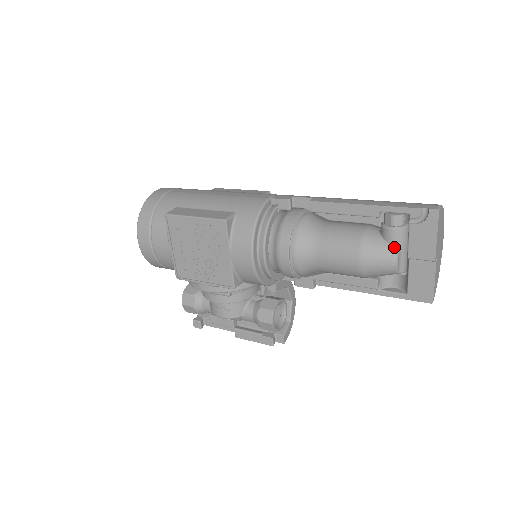
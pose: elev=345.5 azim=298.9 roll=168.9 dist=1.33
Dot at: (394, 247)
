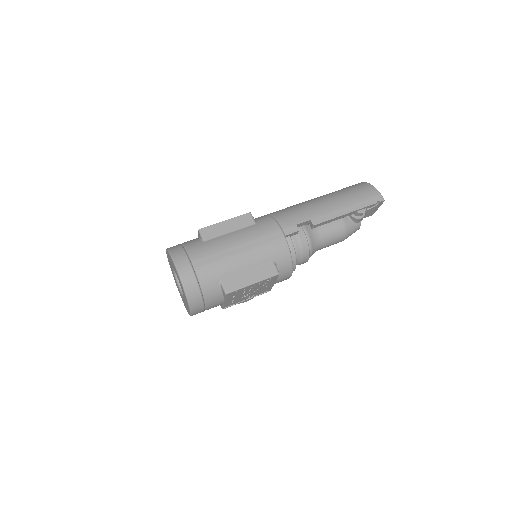
Dot at: (359, 223)
